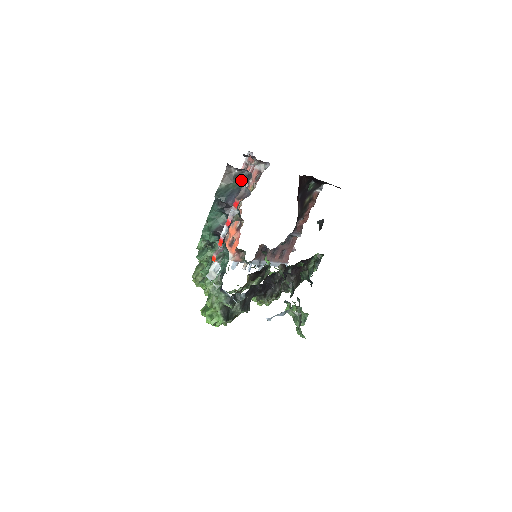
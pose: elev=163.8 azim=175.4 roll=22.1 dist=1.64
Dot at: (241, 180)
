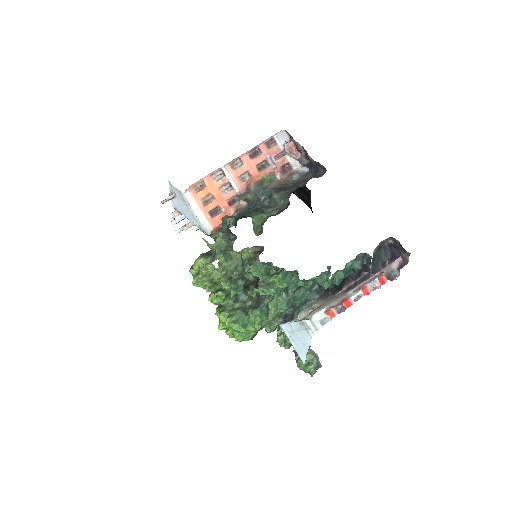
Dot at: (382, 250)
